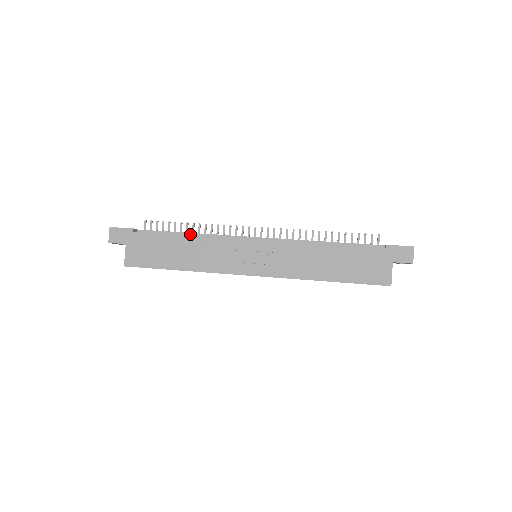
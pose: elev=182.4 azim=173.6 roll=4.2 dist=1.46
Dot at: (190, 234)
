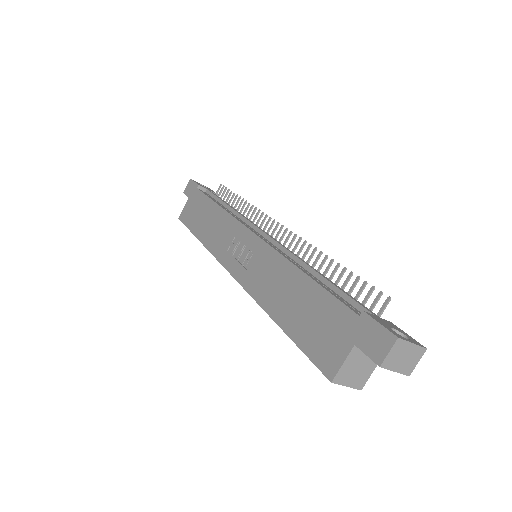
Dot at: (229, 207)
